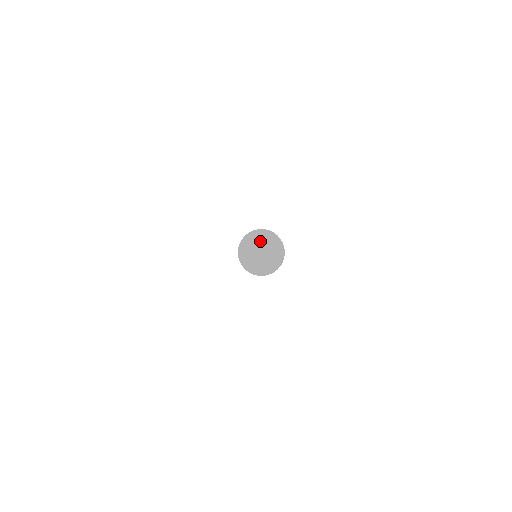
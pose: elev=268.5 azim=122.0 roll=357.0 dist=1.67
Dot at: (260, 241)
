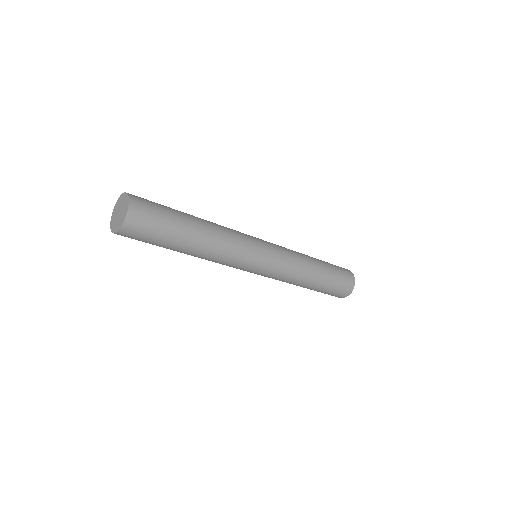
Dot at: (123, 203)
